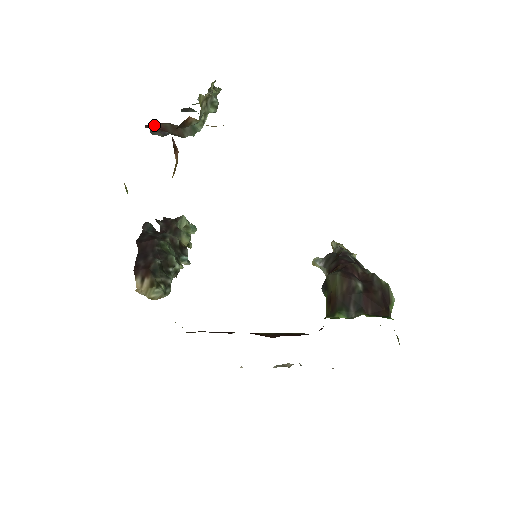
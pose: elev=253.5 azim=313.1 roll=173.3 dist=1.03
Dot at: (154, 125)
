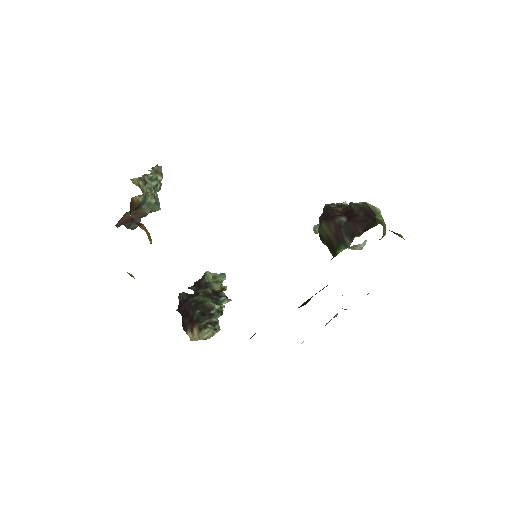
Dot at: (121, 221)
